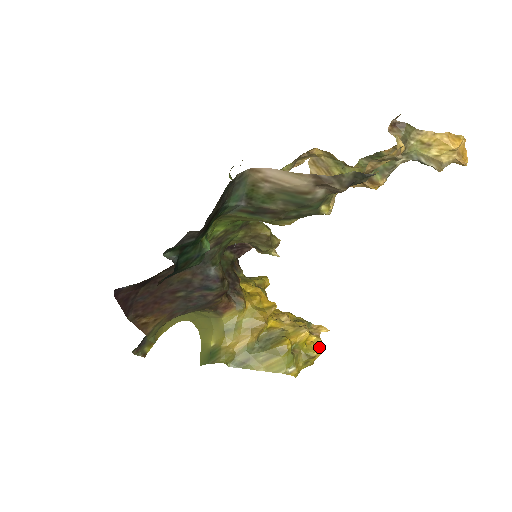
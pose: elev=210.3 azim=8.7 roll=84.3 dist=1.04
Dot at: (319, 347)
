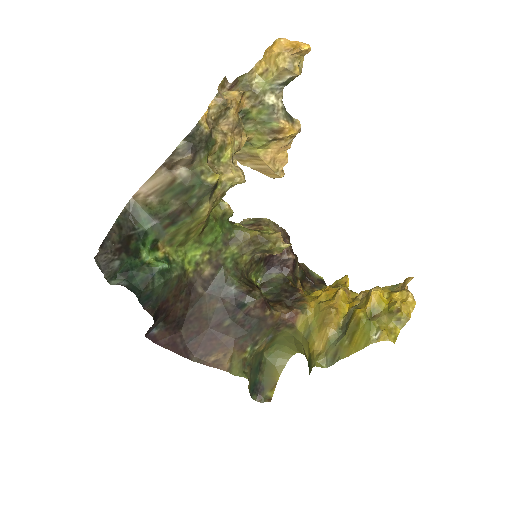
Dot at: (407, 299)
